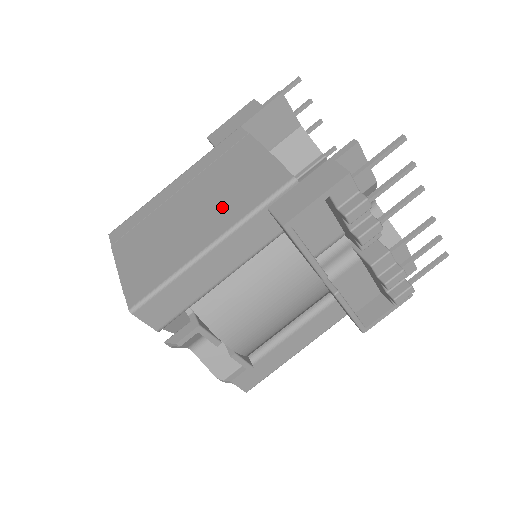
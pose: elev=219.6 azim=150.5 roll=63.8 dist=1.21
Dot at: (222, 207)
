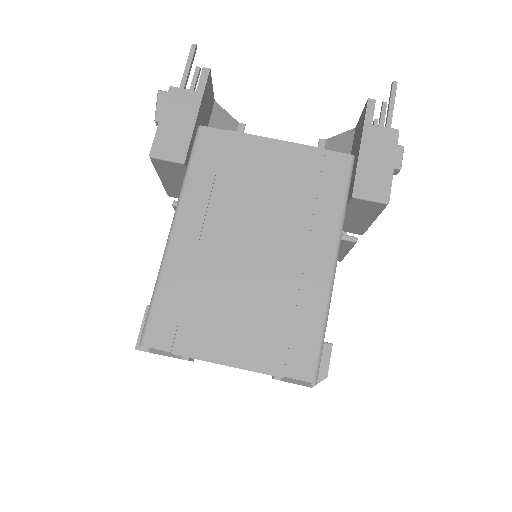
Dot at: (299, 221)
